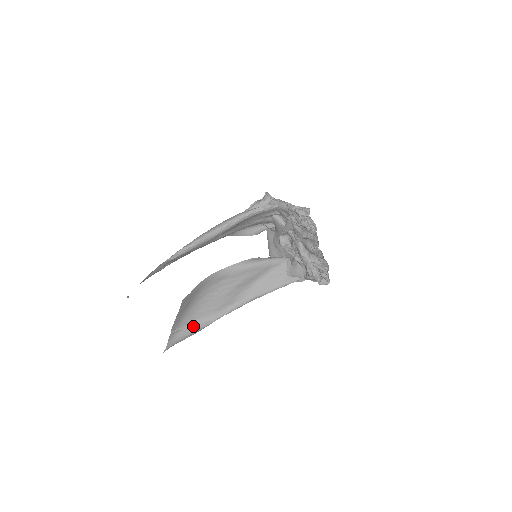
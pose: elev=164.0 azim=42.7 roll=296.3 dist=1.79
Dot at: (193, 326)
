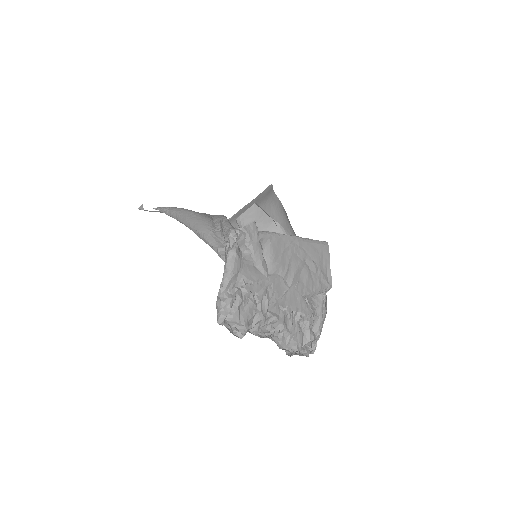
Dot at: occluded
